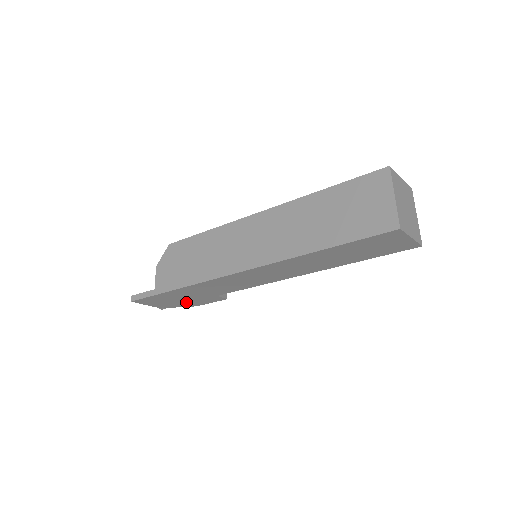
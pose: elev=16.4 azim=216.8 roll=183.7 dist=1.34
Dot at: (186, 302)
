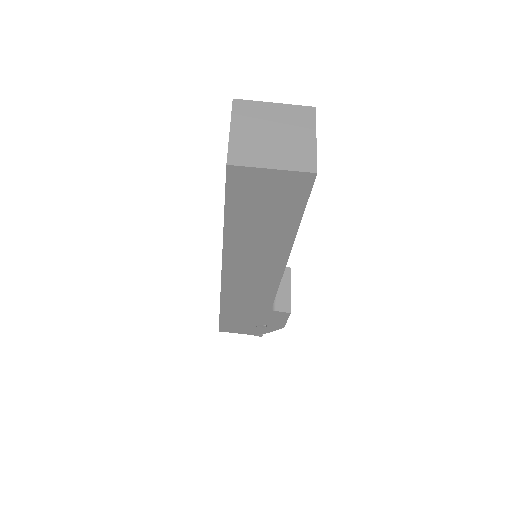
Dot at: (263, 324)
